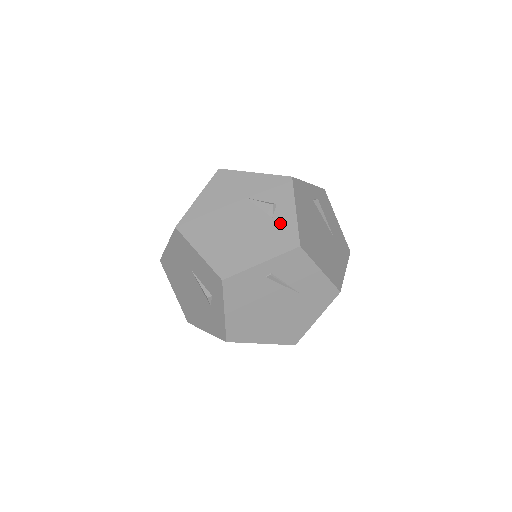
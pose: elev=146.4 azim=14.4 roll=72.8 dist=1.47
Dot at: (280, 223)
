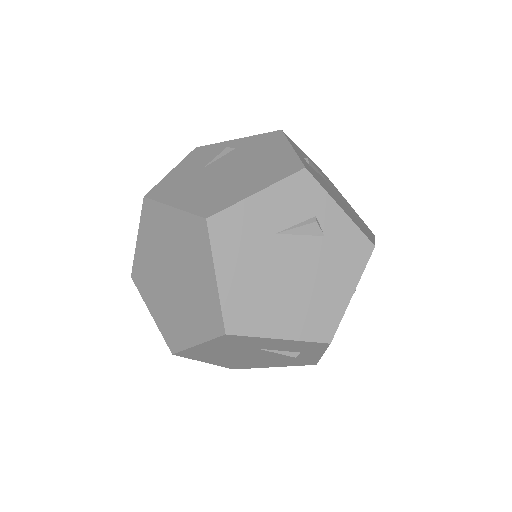
Dot at: (337, 236)
